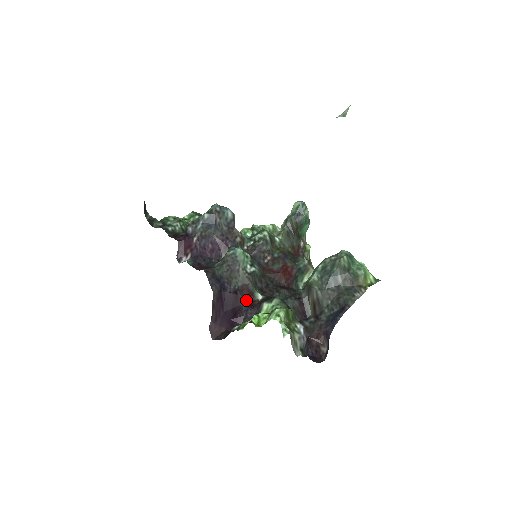
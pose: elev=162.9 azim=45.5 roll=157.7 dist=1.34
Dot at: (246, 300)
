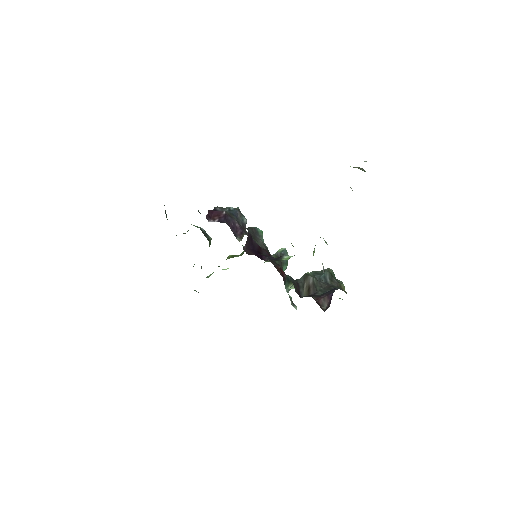
Dot at: (266, 254)
